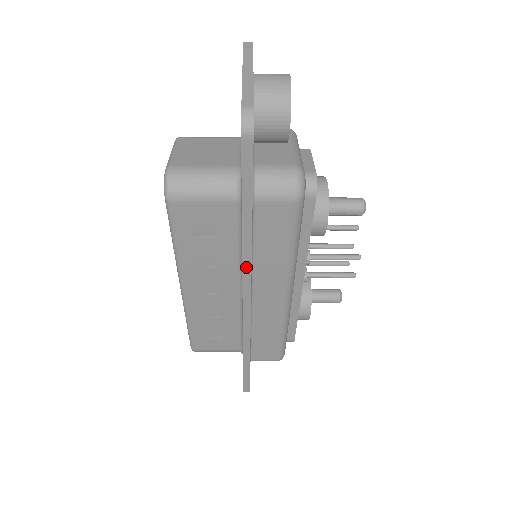
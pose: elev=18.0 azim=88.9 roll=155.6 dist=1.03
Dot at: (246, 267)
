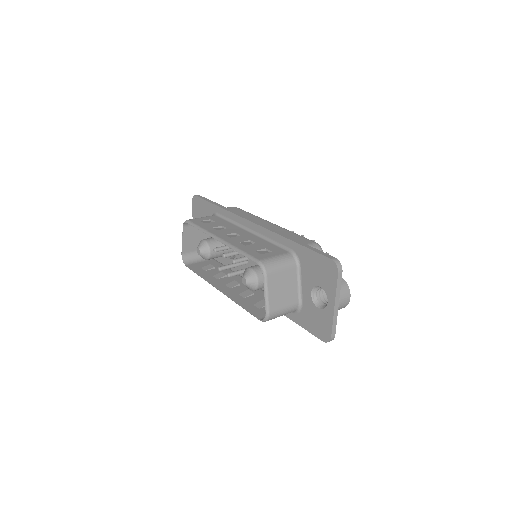
Dot at: occluded
